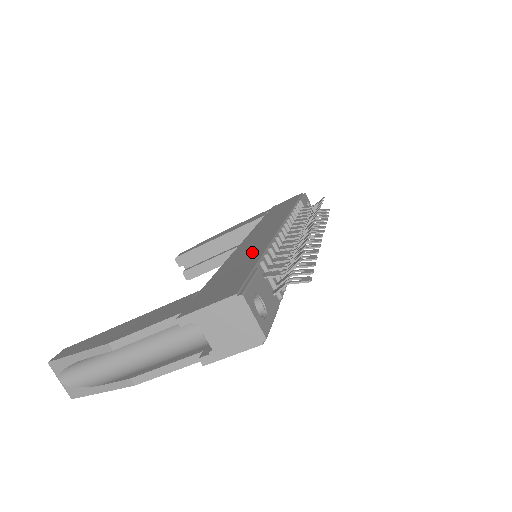
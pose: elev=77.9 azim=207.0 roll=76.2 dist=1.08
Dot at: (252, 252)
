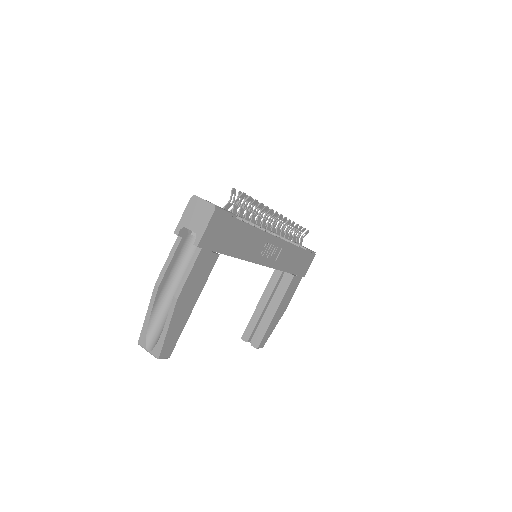
Dot at: occluded
